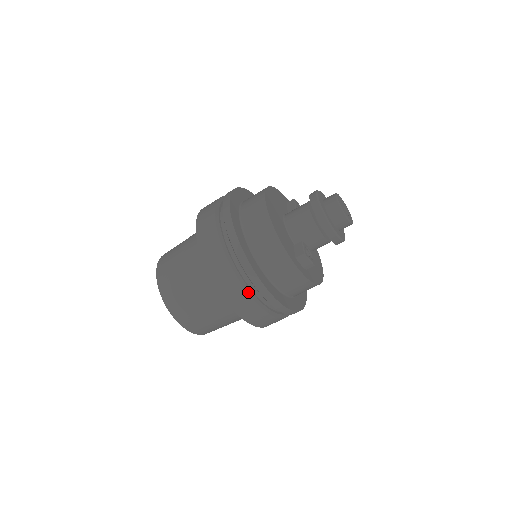
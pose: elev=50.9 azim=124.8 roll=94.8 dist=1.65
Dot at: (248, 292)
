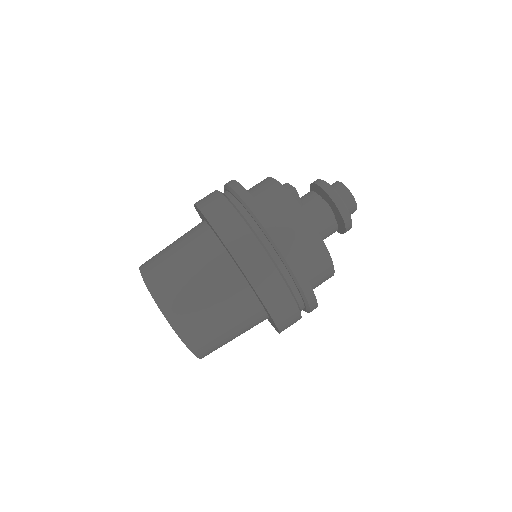
Dot at: occluded
